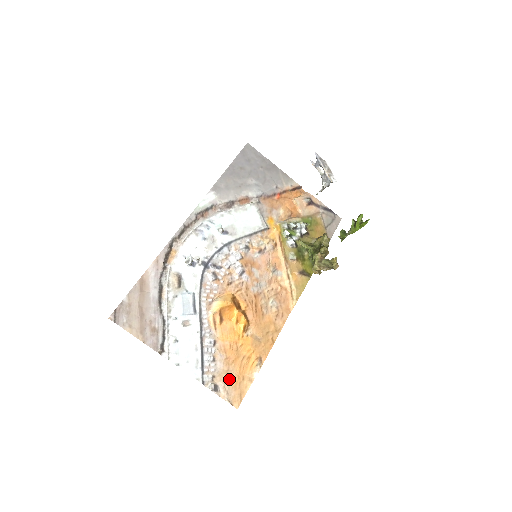
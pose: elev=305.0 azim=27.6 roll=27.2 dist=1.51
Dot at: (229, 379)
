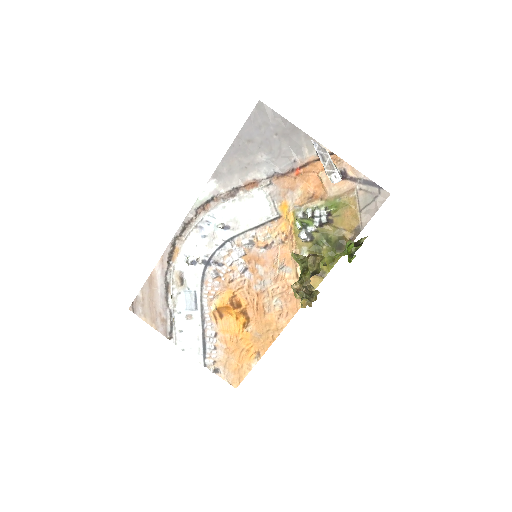
Dot at: (229, 365)
